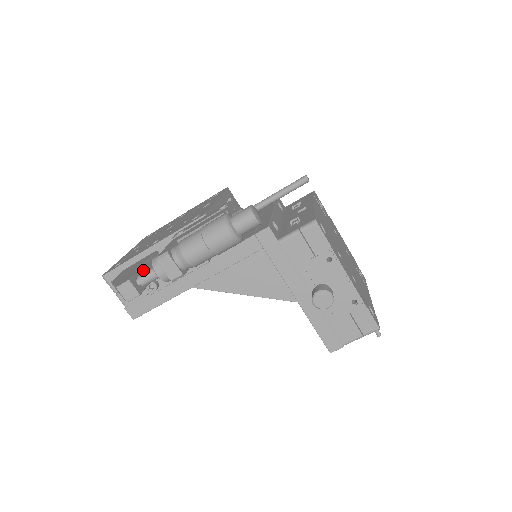
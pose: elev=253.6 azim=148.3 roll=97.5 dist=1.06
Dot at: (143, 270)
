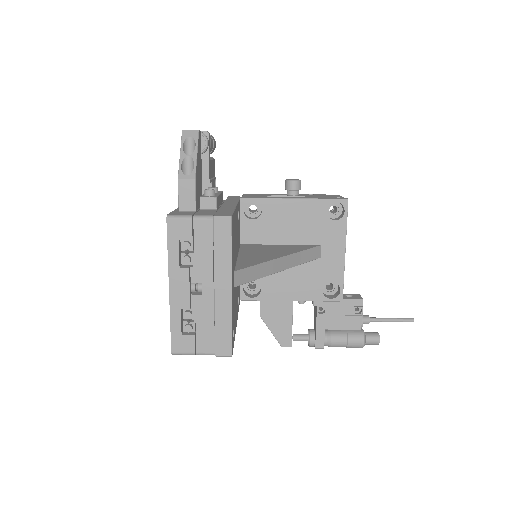
Dot at: occluded
